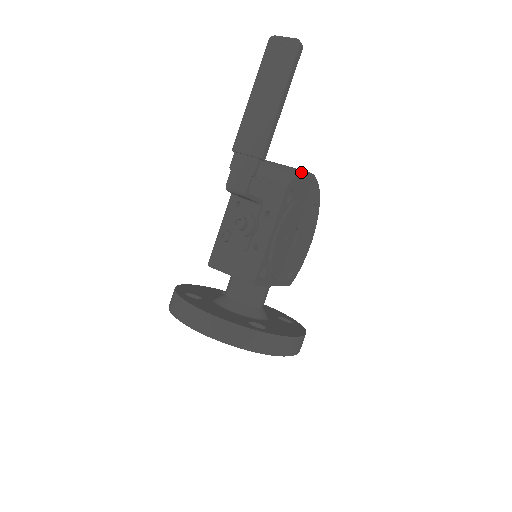
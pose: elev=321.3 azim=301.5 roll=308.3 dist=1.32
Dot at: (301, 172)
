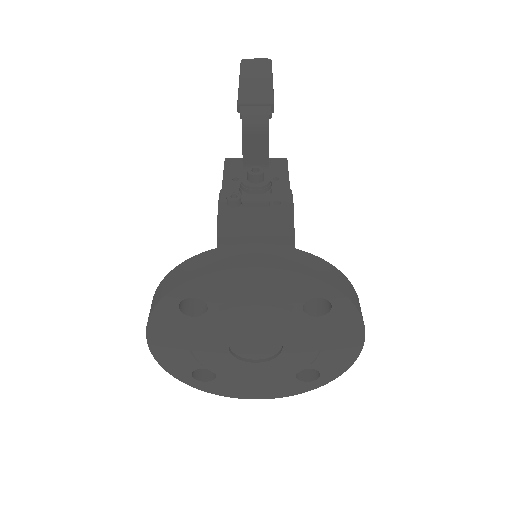
Dot at: occluded
